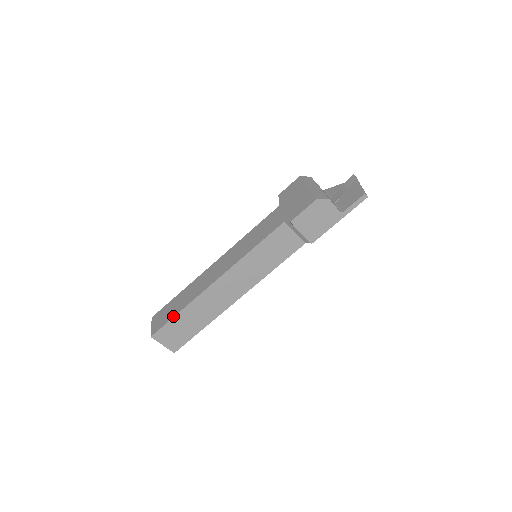
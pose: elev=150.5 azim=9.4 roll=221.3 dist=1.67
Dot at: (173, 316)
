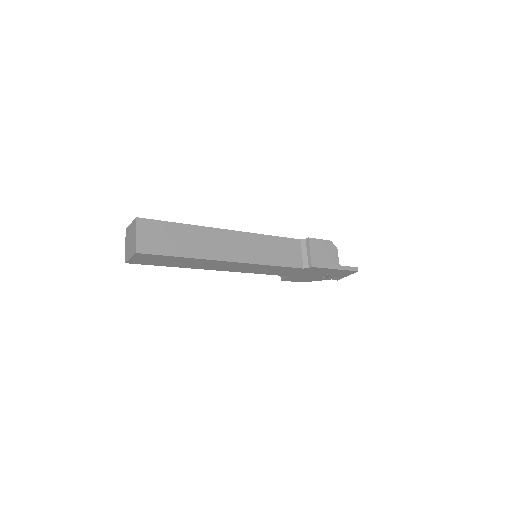
Dot at: (172, 222)
